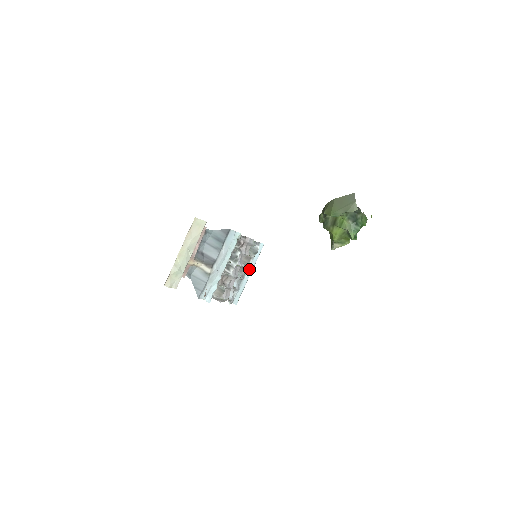
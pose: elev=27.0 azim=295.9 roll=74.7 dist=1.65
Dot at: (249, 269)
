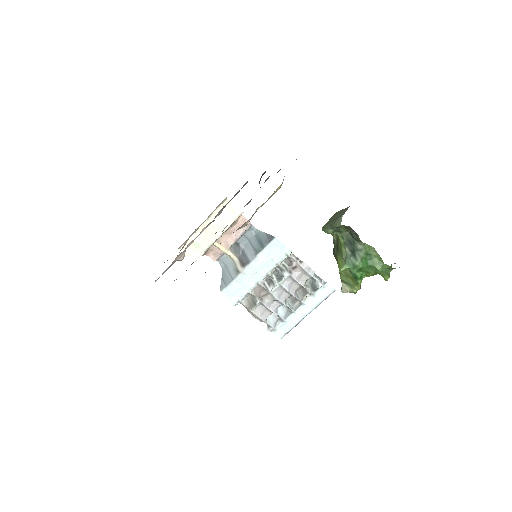
Dot at: (306, 307)
